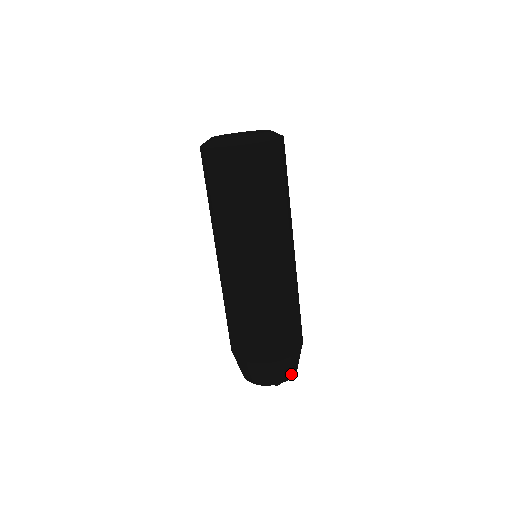
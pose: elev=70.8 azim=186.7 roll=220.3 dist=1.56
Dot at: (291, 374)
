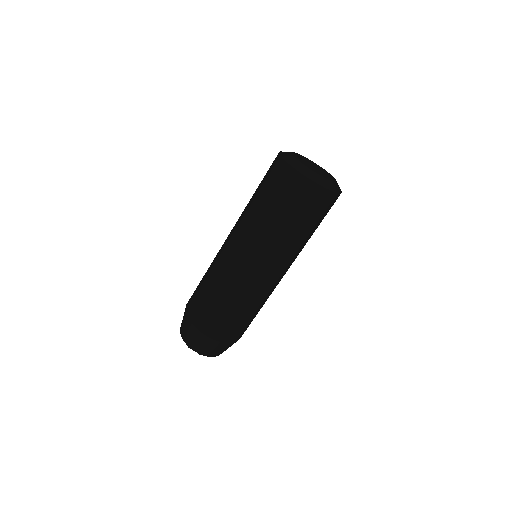
Dot at: (215, 354)
